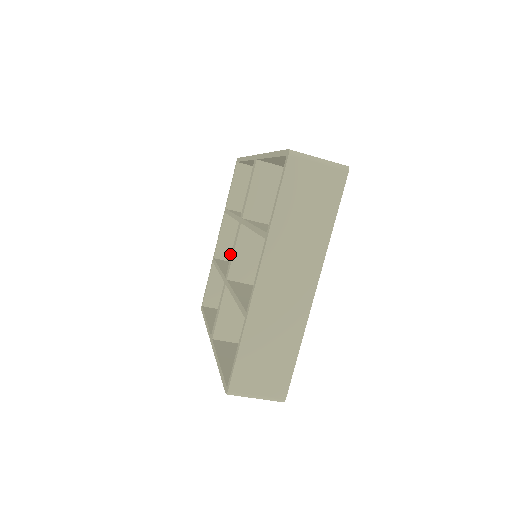
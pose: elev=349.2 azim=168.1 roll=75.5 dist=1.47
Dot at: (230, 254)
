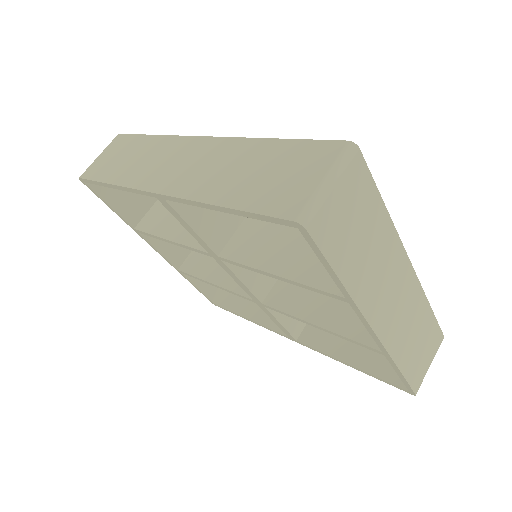
Dot at: (183, 248)
